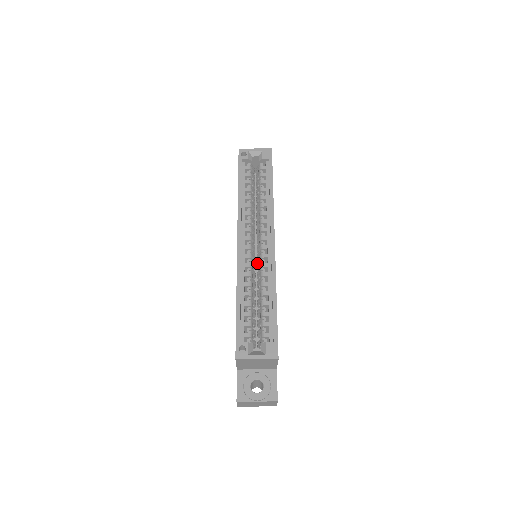
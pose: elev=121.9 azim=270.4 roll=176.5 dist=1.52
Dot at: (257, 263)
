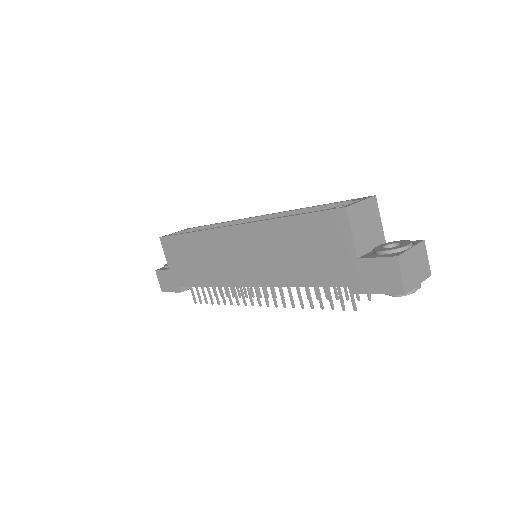
Dot at: occluded
